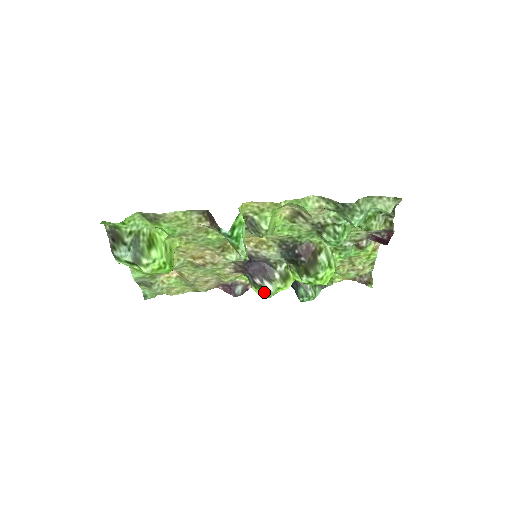
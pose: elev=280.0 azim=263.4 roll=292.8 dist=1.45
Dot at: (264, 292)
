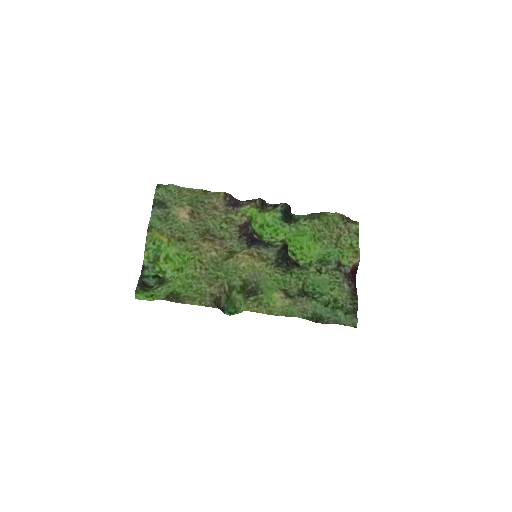
Dot at: (259, 237)
